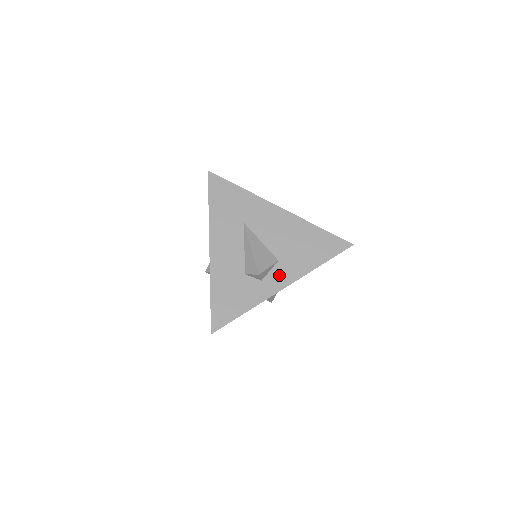
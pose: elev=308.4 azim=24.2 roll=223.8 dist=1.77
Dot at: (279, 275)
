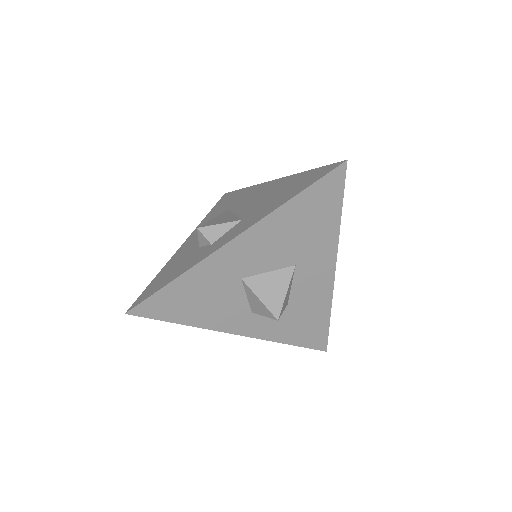
Dot at: (234, 231)
